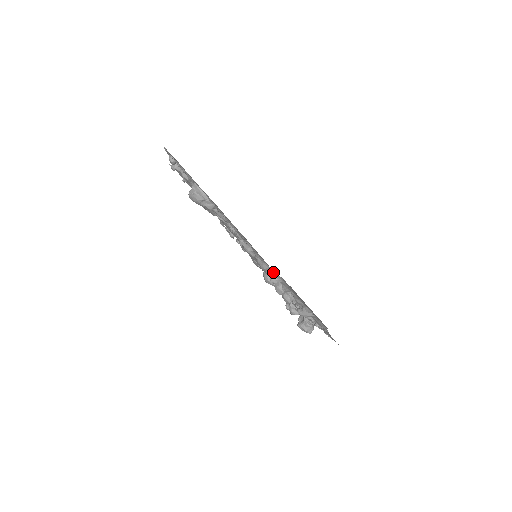
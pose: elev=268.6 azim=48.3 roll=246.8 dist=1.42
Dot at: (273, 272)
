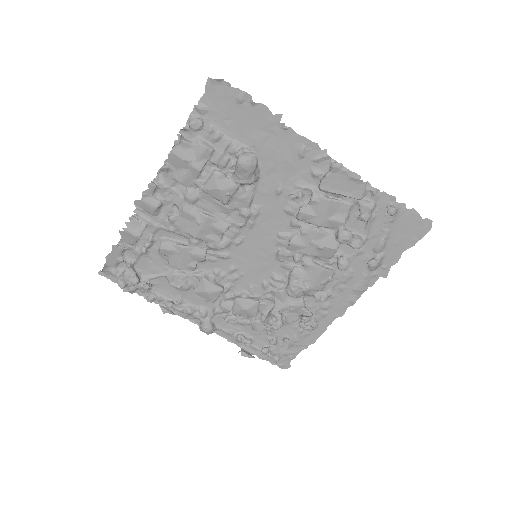
Dot at: (395, 201)
